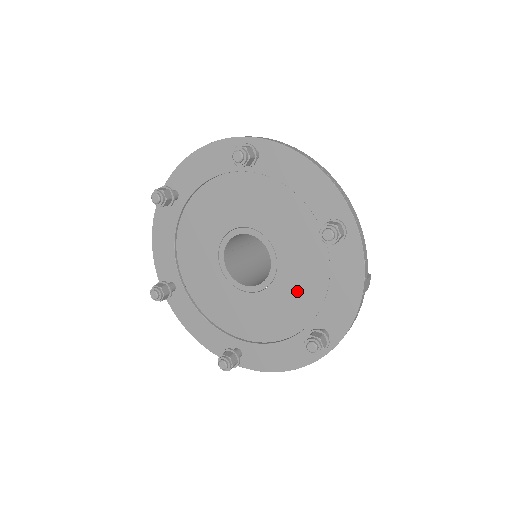
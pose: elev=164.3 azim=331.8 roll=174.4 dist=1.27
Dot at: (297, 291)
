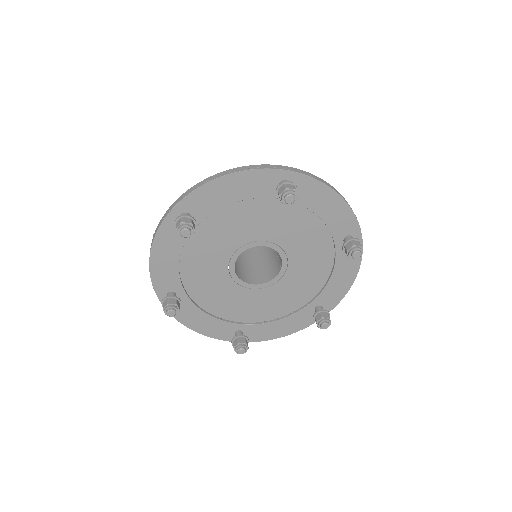
Dot at: (301, 283)
